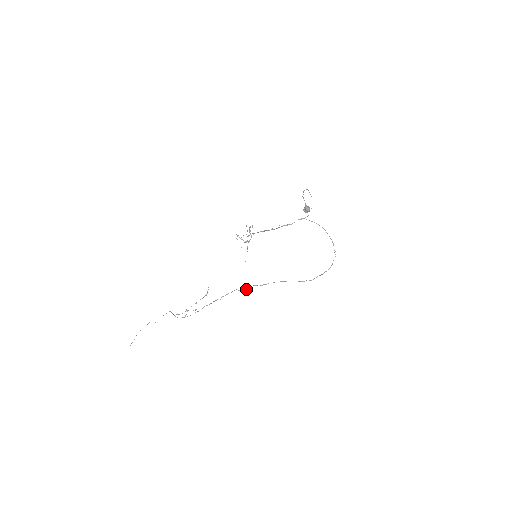
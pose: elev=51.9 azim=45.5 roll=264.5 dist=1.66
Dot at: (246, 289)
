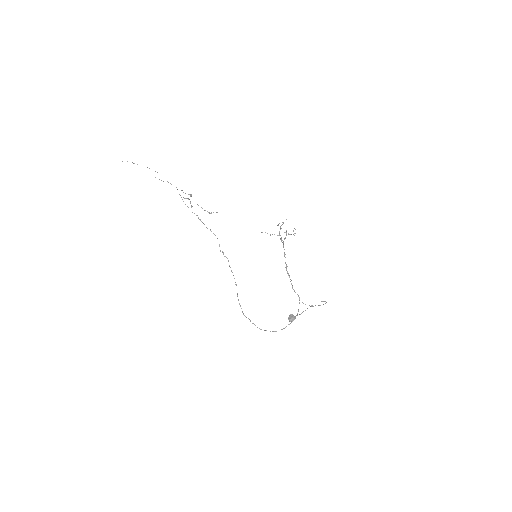
Dot at: (223, 252)
